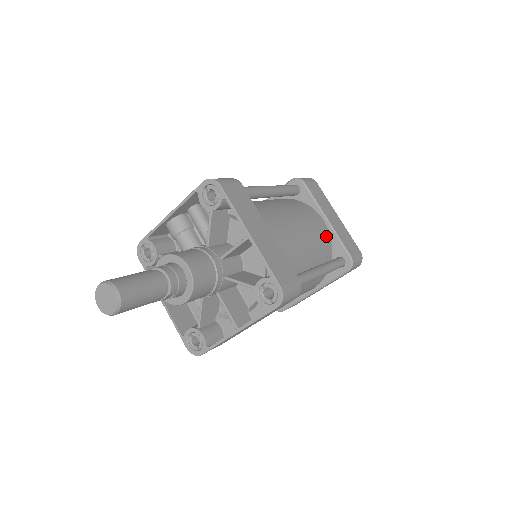
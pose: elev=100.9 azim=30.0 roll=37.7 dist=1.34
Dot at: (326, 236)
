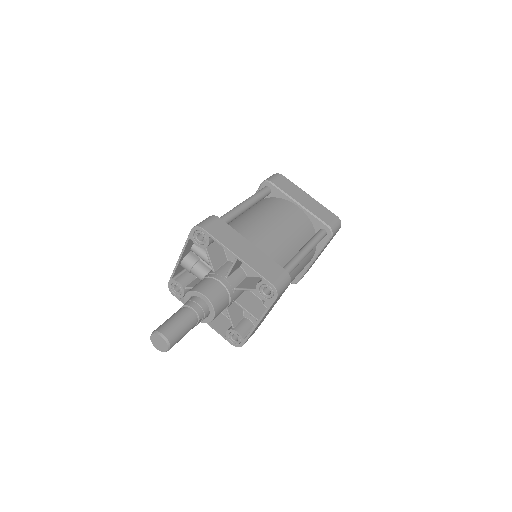
Dot at: (303, 218)
